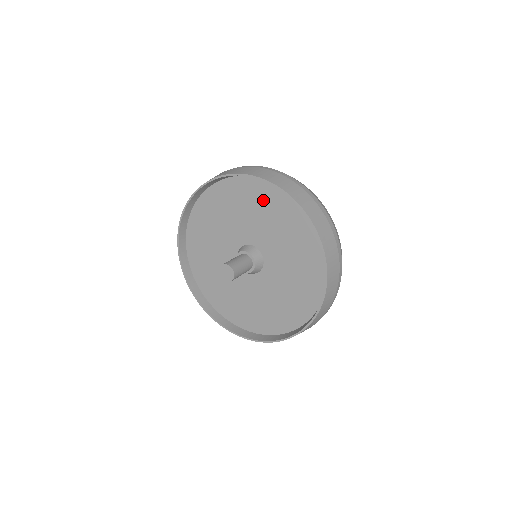
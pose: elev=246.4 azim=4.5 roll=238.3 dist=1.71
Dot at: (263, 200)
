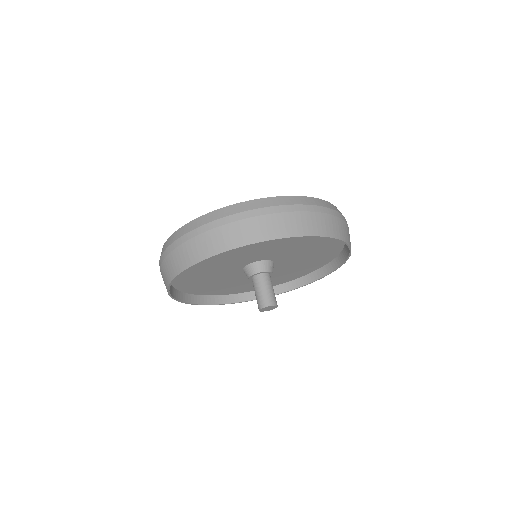
Dot at: (301, 238)
